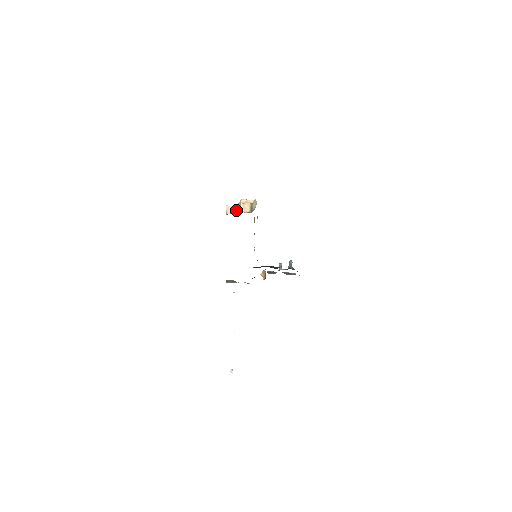
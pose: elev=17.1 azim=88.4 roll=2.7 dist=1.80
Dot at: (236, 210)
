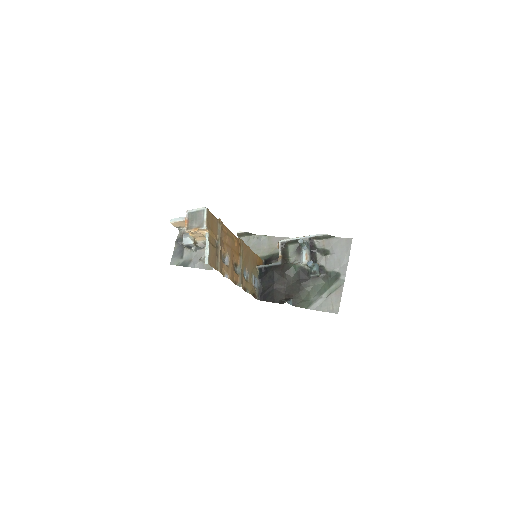
Dot at: (188, 247)
